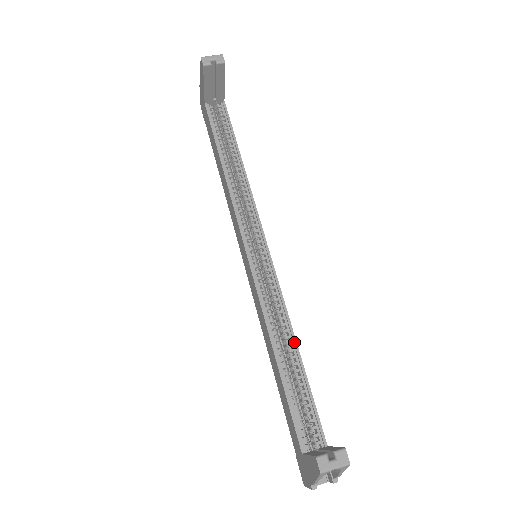
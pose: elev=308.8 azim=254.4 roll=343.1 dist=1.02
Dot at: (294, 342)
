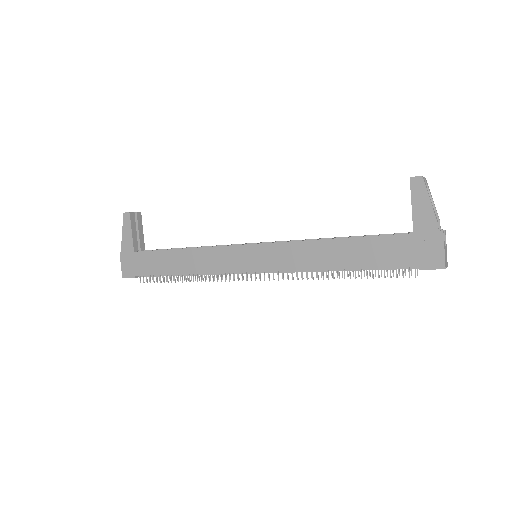
Dot at: occluded
